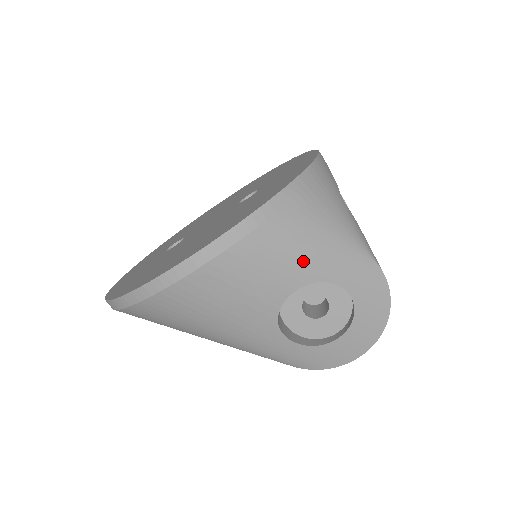
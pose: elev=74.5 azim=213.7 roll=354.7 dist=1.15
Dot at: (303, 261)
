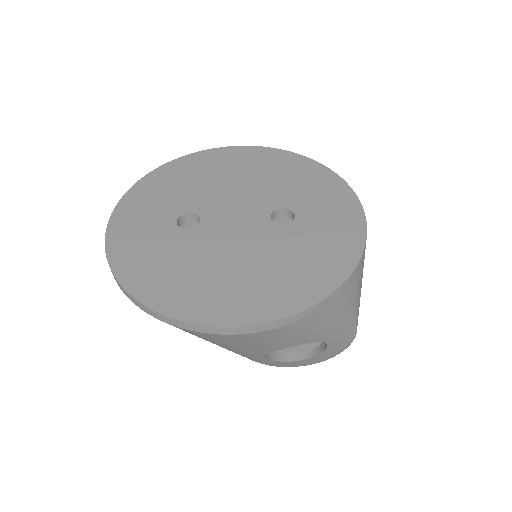
Dot at: (318, 333)
